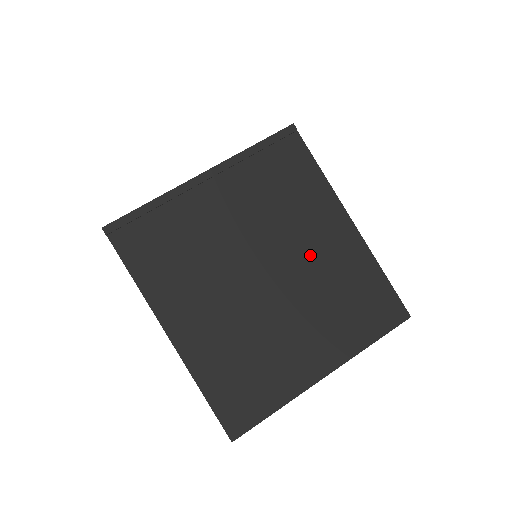
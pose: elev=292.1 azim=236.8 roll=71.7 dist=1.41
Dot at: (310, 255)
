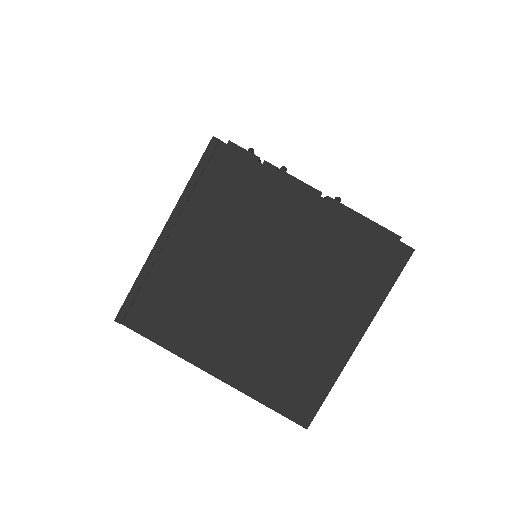
Dot at: (292, 247)
